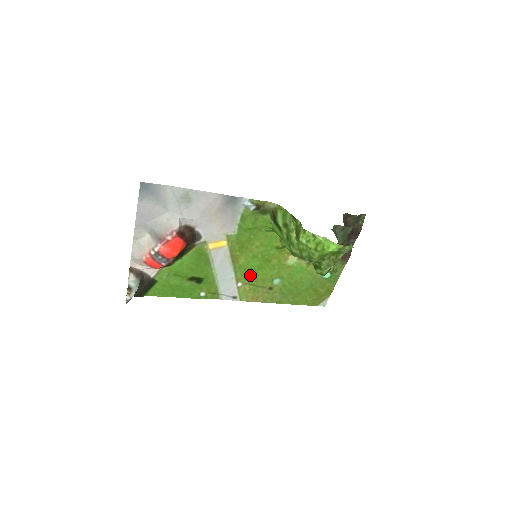
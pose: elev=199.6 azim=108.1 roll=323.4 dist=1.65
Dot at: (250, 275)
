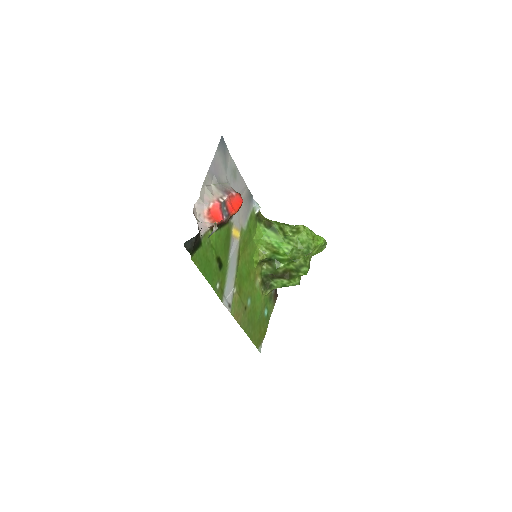
Dot at: (241, 283)
